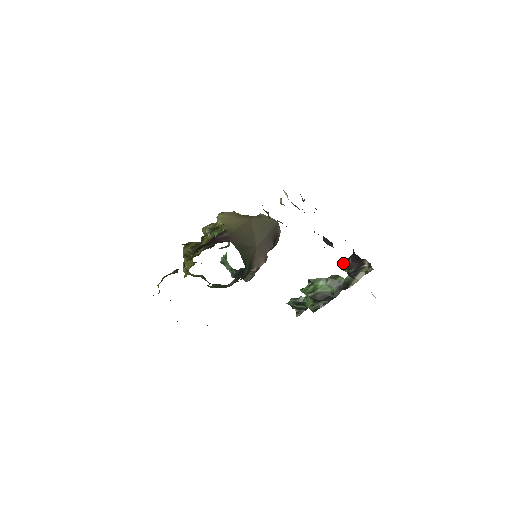
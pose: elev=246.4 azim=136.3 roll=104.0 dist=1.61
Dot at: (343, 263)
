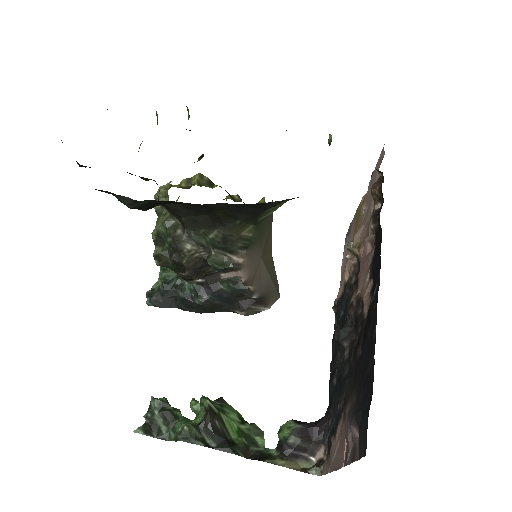
Dot at: occluded
